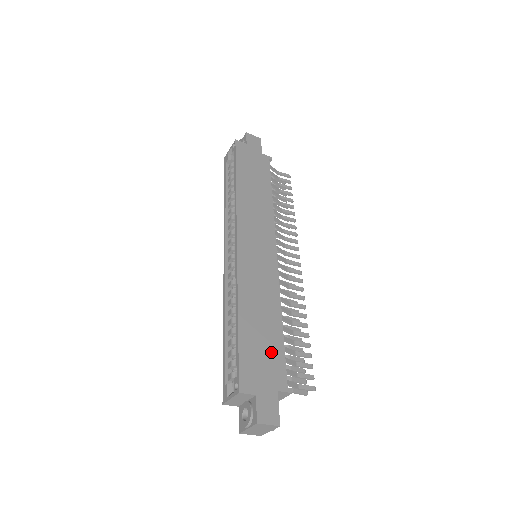
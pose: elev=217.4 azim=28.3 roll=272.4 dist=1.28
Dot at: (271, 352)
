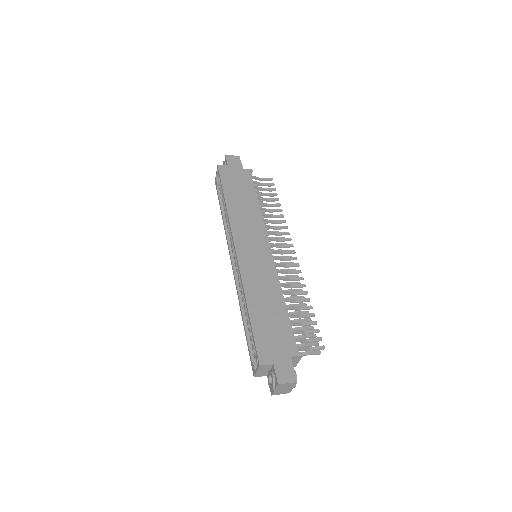
Dot at: (280, 329)
